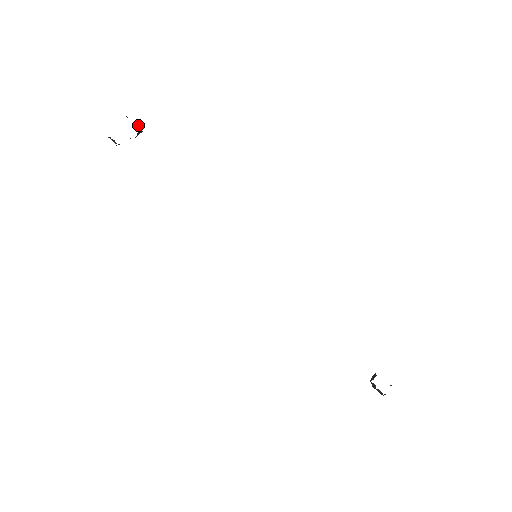
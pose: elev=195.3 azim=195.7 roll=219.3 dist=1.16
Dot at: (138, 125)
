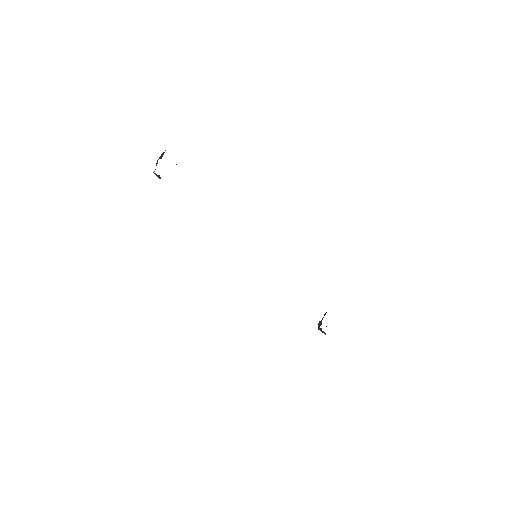
Dot at: occluded
